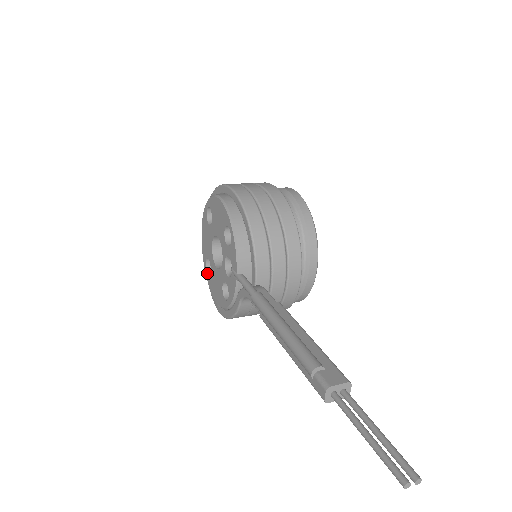
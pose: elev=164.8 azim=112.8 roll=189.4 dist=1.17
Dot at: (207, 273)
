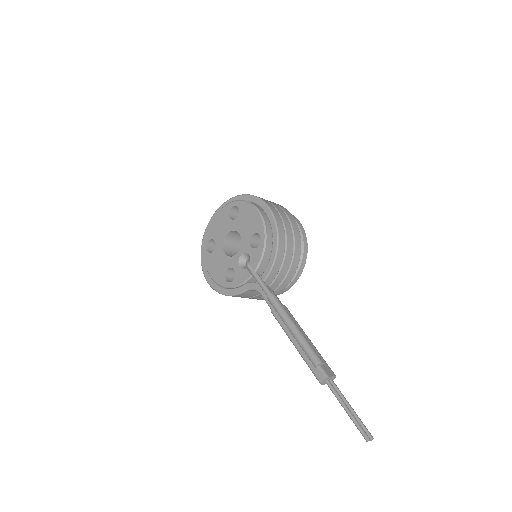
Dot at: (207, 250)
